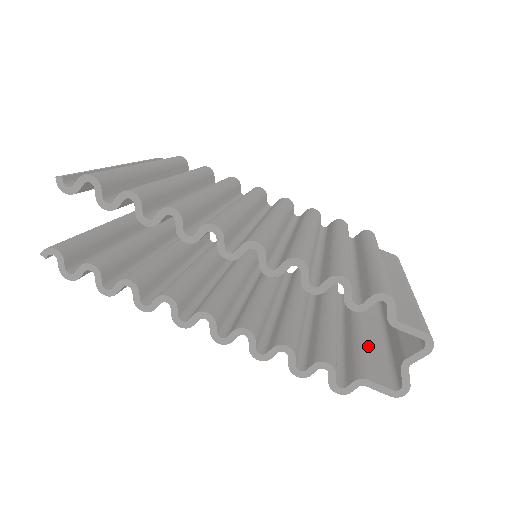
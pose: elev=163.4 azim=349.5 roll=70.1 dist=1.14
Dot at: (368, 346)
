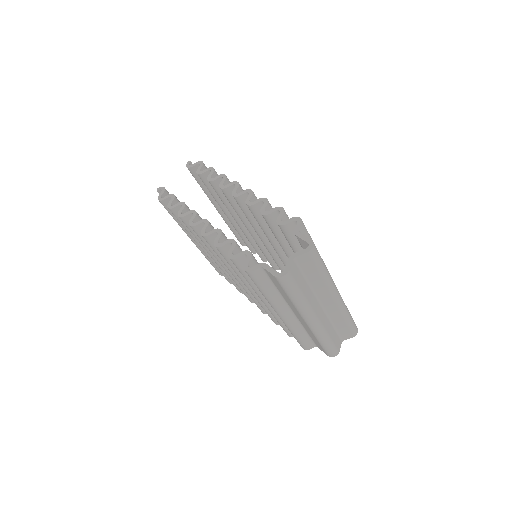
Dot at: occluded
